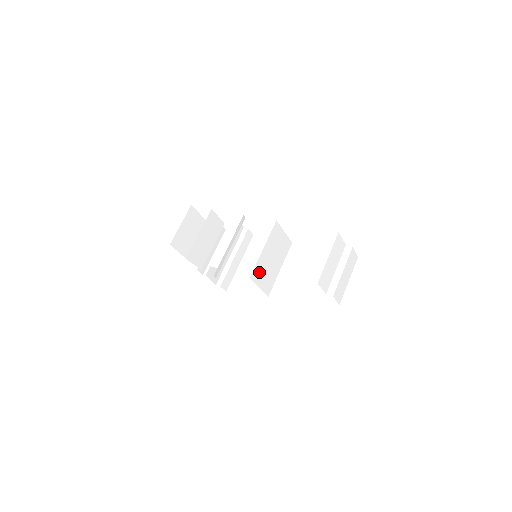
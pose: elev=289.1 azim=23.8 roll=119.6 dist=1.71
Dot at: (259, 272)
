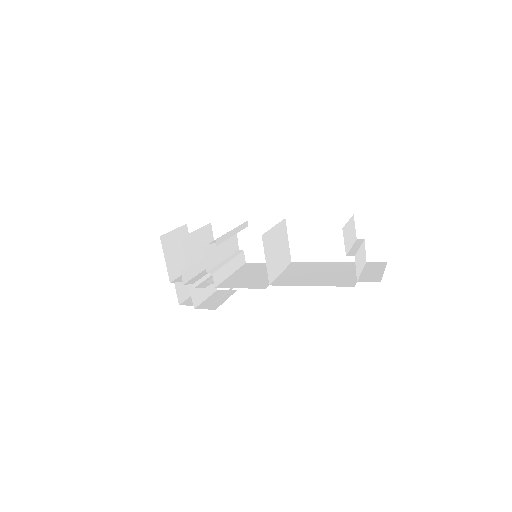
Dot at: (268, 244)
